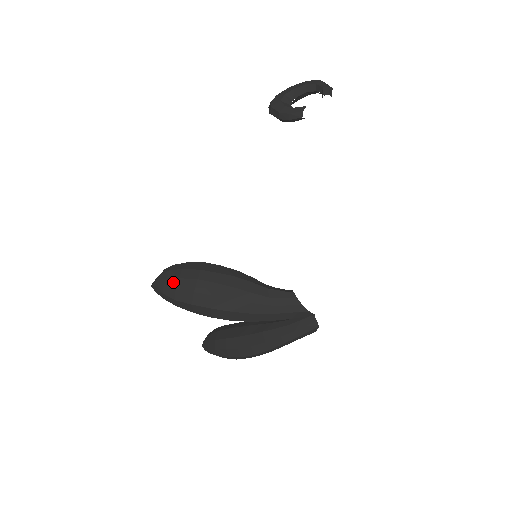
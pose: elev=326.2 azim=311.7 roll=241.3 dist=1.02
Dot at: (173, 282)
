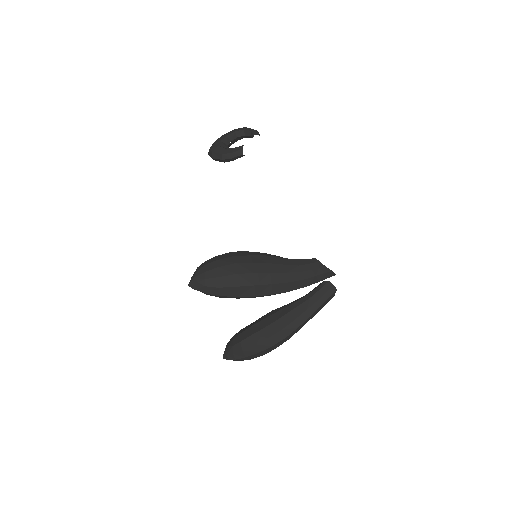
Dot at: (213, 272)
